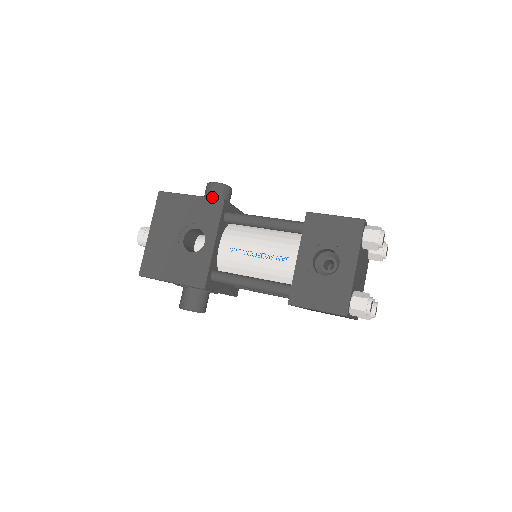
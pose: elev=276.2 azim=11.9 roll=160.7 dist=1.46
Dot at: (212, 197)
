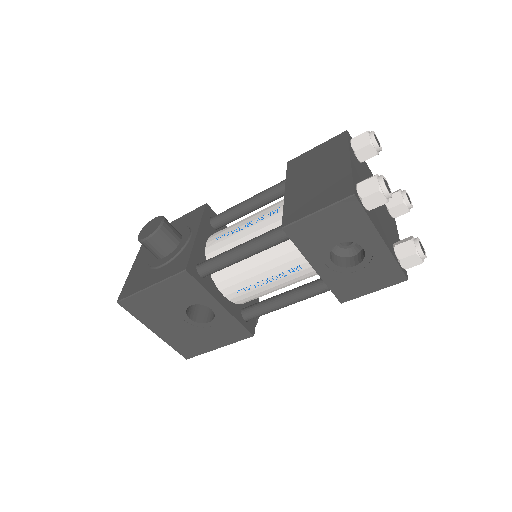
Dot at: (161, 252)
